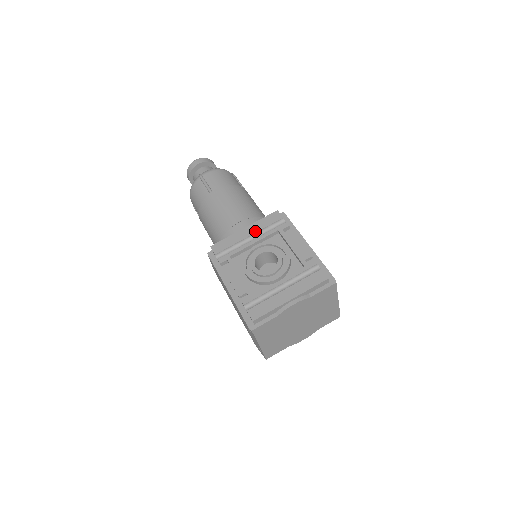
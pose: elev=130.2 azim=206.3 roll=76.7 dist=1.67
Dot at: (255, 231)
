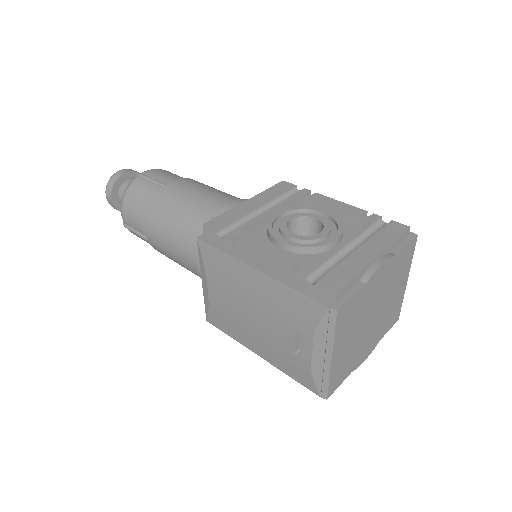
Dot at: (265, 201)
